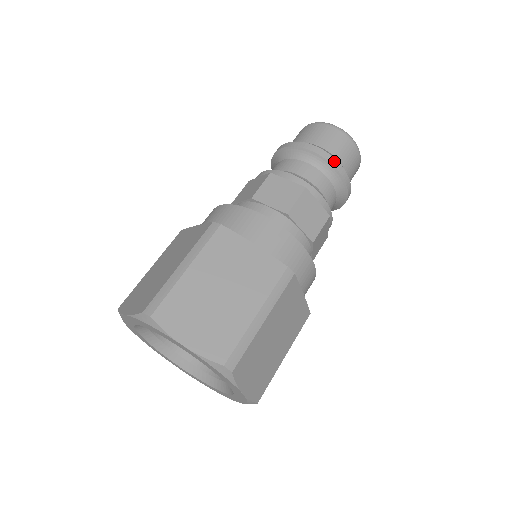
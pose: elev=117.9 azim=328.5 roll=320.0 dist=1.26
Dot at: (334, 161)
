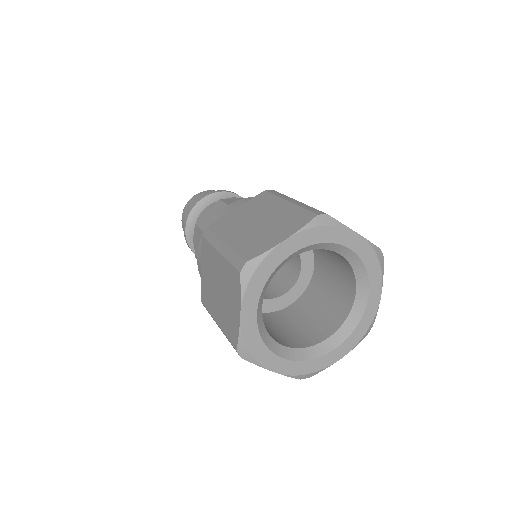
Dot at: (214, 192)
